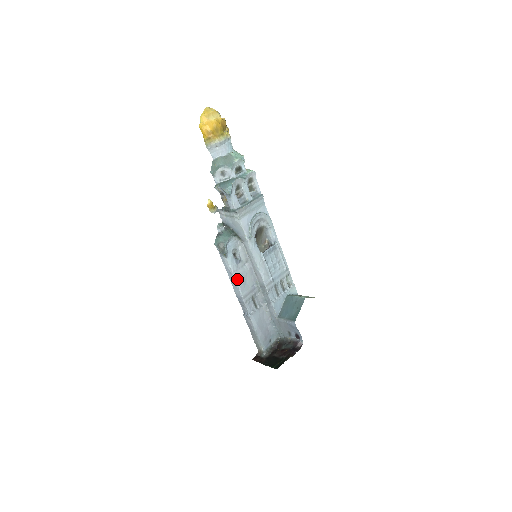
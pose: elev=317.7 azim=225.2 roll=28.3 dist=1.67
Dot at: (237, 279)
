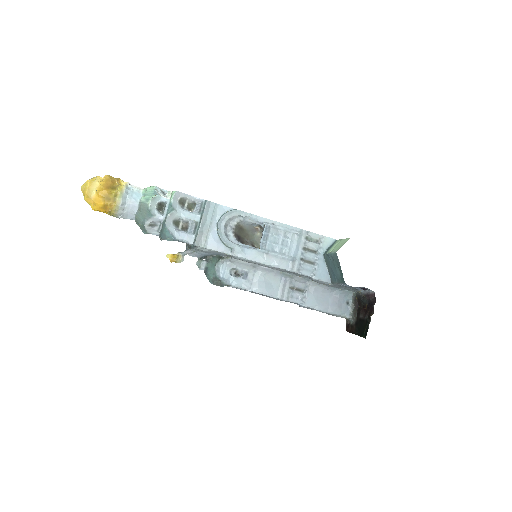
Dot at: (259, 291)
